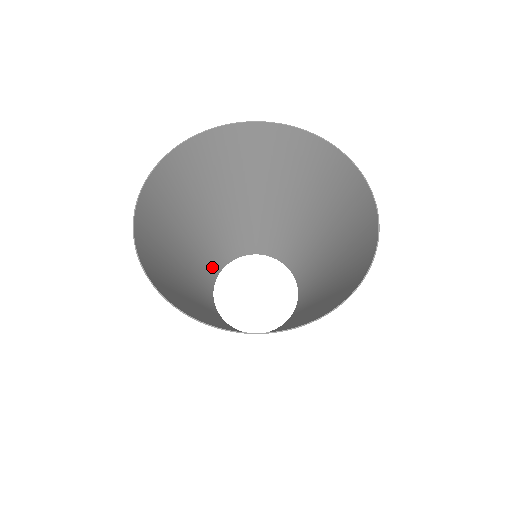
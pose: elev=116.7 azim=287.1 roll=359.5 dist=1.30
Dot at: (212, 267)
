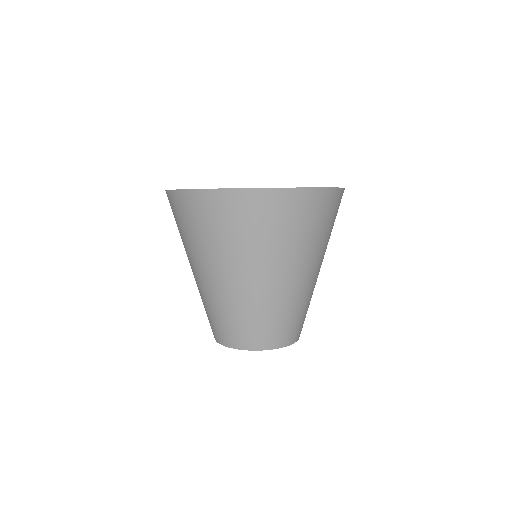
Dot at: occluded
